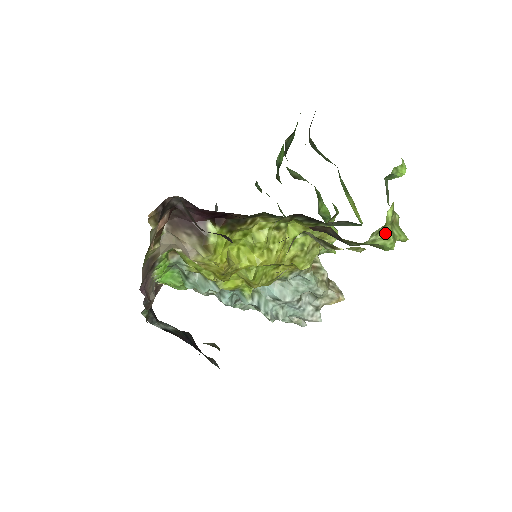
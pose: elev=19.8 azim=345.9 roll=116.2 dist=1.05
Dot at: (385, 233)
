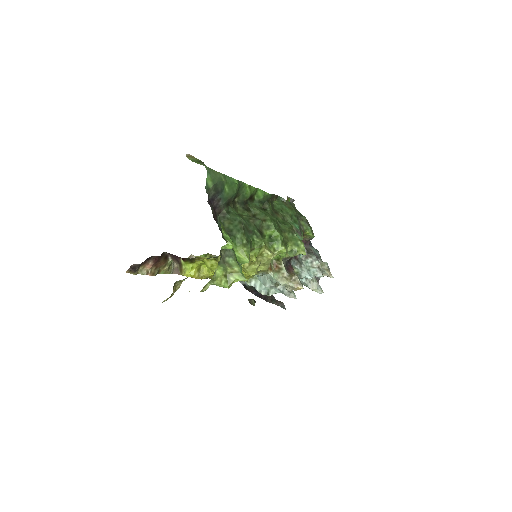
Dot at: (218, 281)
